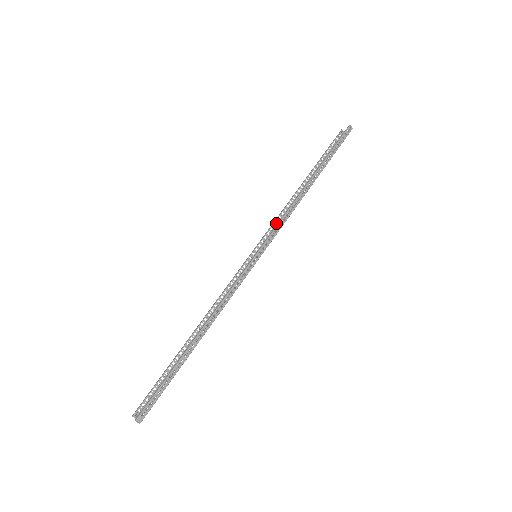
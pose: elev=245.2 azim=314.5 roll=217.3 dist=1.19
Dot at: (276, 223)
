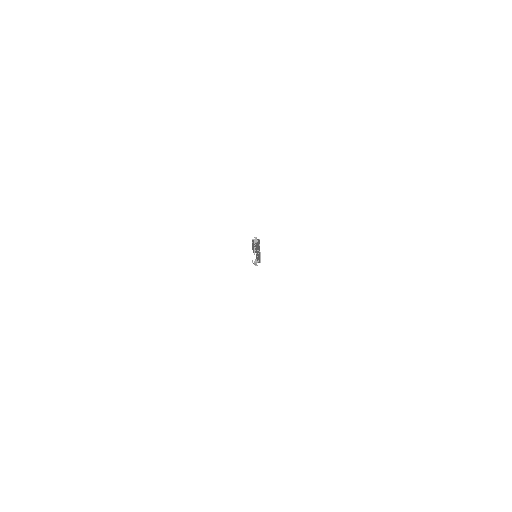
Dot at: occluded
